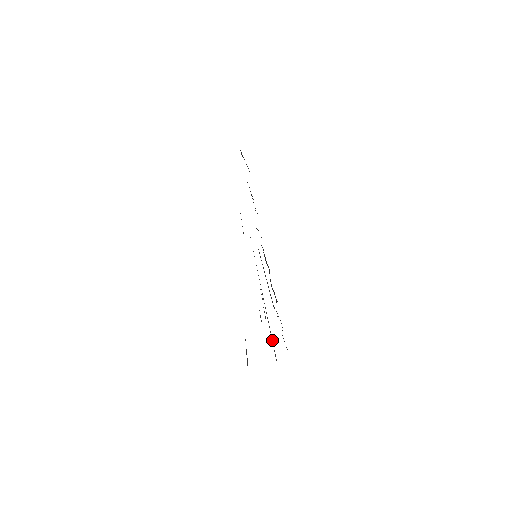
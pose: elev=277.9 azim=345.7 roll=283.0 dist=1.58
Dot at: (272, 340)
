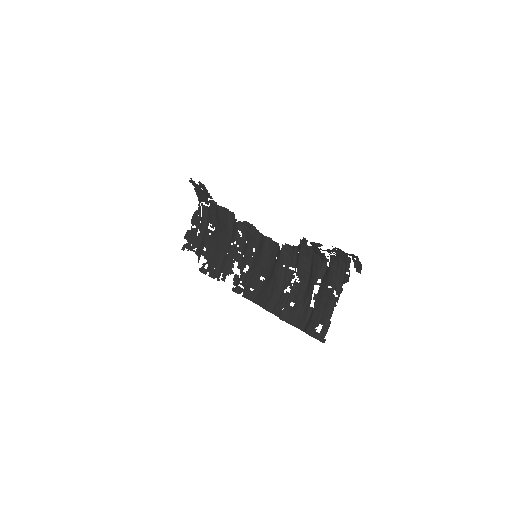
Dot at: (322, 285)
